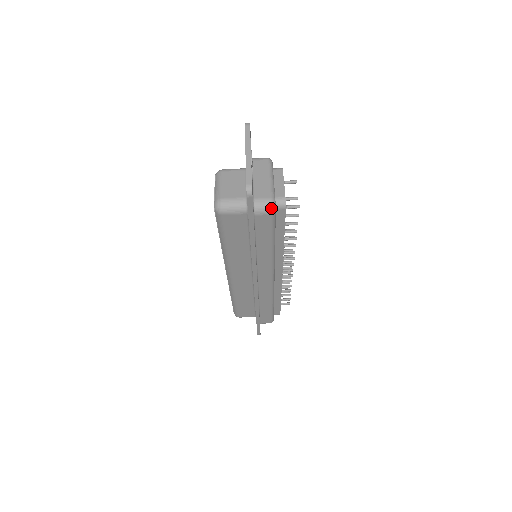
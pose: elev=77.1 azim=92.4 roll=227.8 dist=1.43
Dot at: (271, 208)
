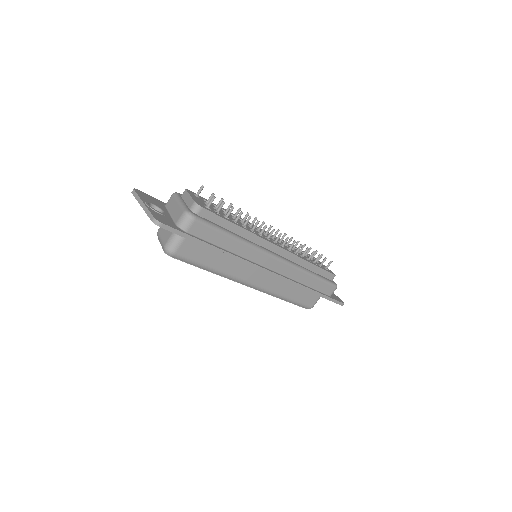
Dot at: (189, 217)
